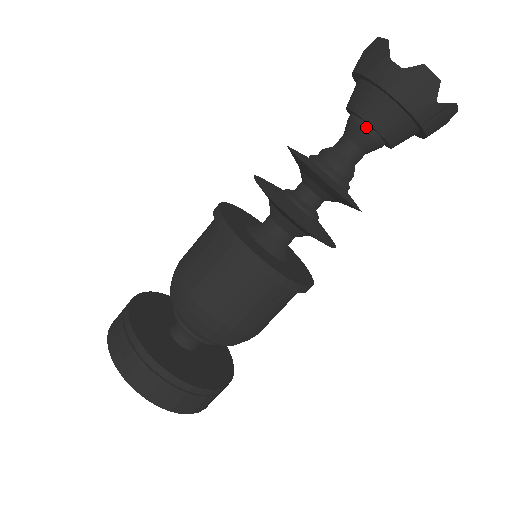
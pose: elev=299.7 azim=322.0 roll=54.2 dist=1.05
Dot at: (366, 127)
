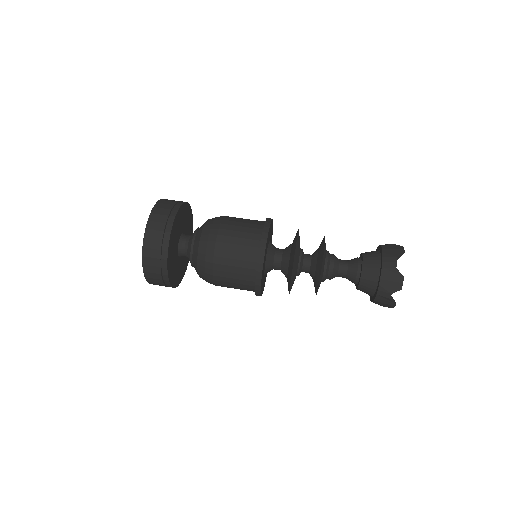
Dot at: (359, 269)
